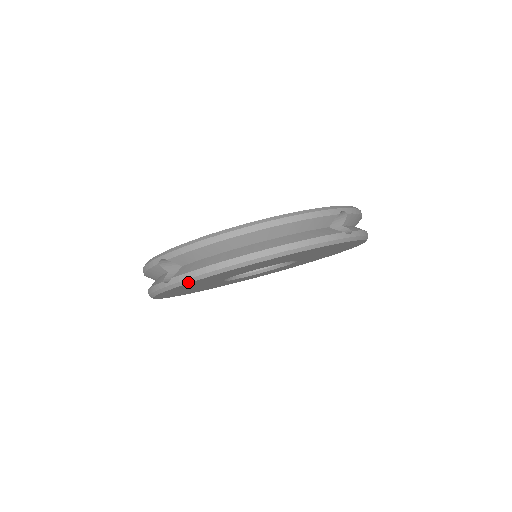
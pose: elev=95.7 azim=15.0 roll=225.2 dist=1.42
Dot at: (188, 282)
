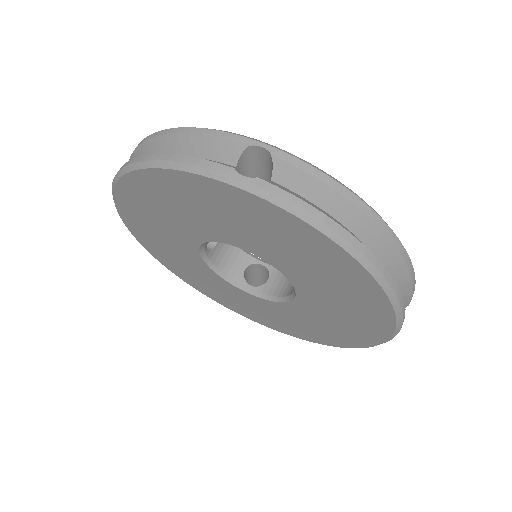
Dot at: (115, 203)
